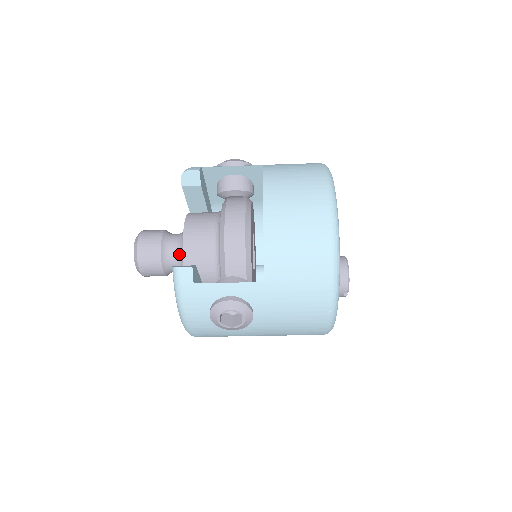
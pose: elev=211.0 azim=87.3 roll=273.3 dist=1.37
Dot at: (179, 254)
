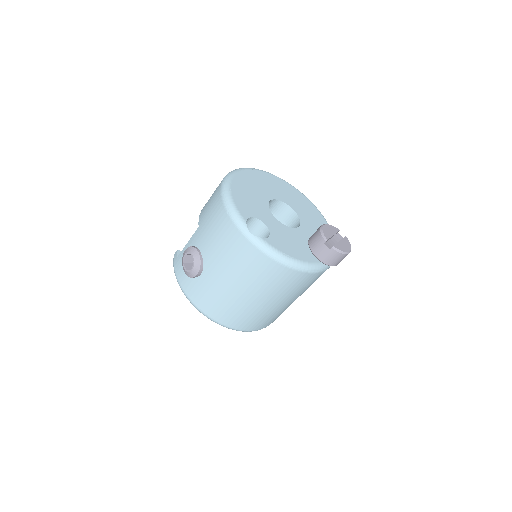
Dot at: occluded
